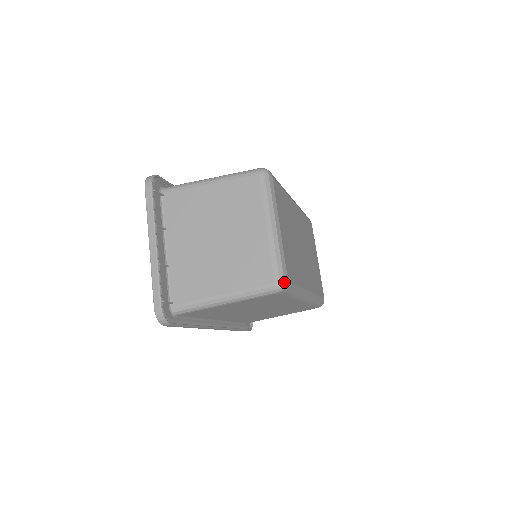
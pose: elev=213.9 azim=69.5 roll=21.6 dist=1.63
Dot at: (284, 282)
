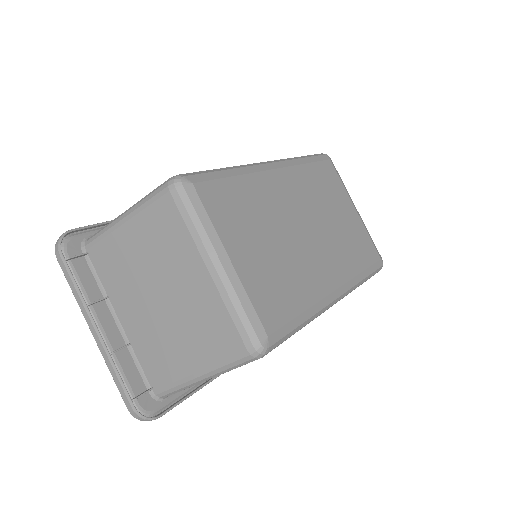
Dot at: (261, 345)
